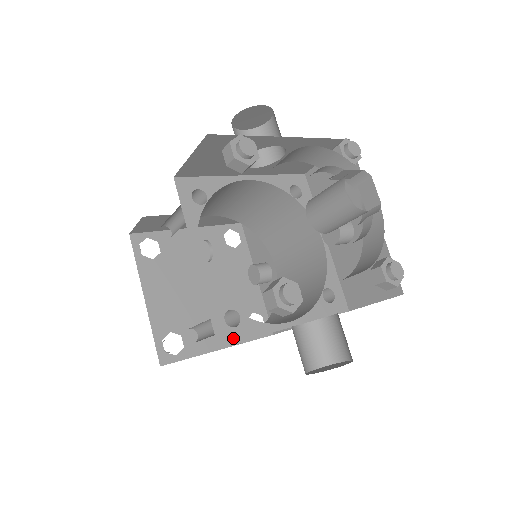
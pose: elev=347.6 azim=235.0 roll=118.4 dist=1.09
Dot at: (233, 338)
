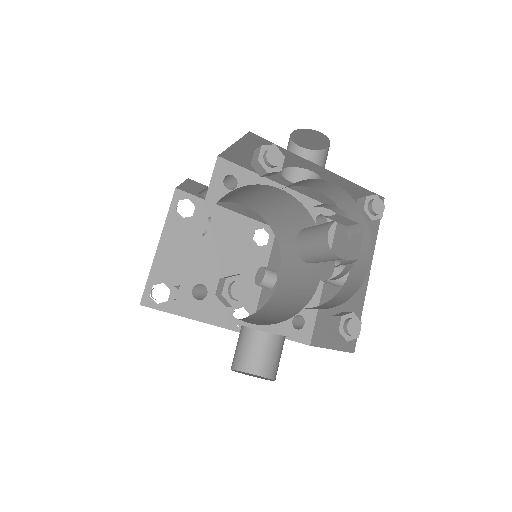
Dot at: (191, 307)
